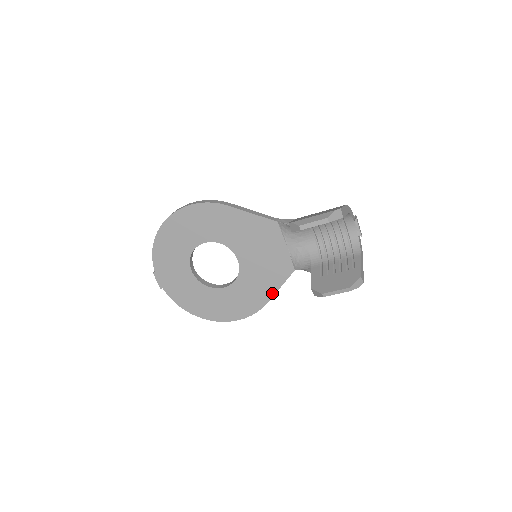
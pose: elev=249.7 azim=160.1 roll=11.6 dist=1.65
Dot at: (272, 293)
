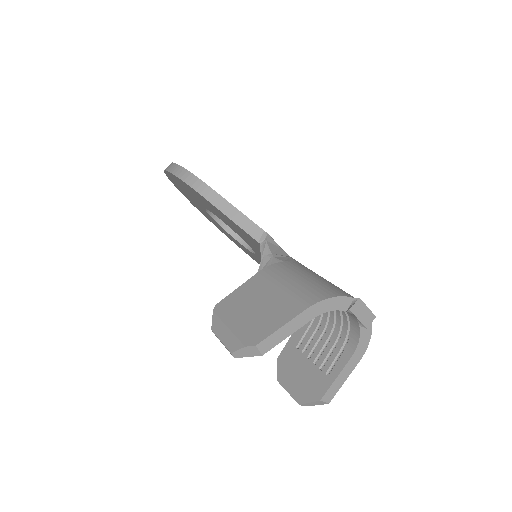
Dot at: occluded
